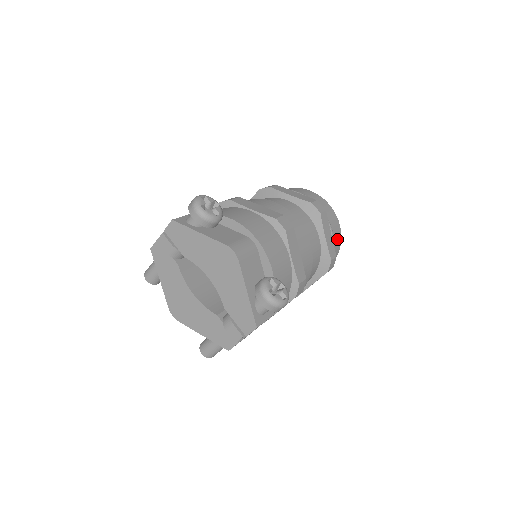
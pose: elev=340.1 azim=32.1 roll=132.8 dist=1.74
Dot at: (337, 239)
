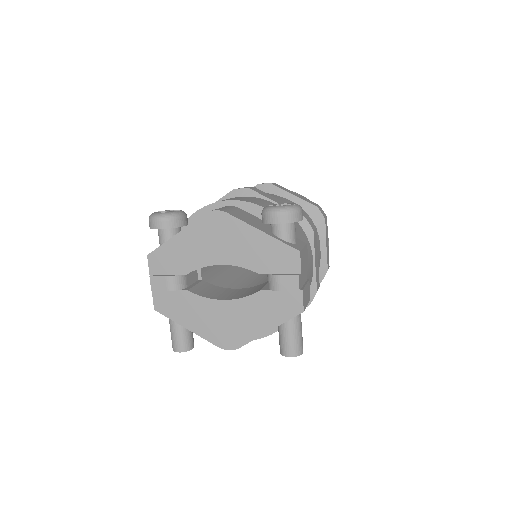
Dot at: occluded
